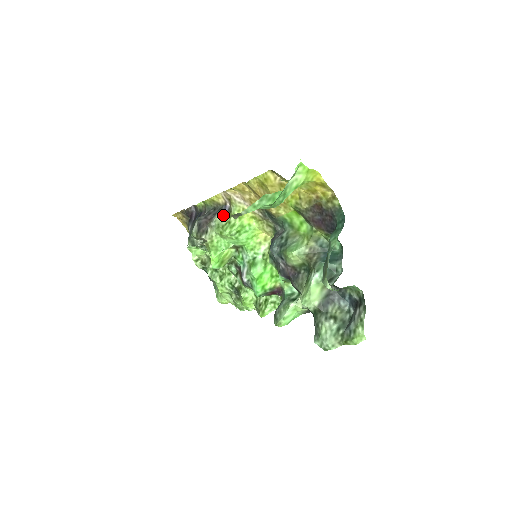
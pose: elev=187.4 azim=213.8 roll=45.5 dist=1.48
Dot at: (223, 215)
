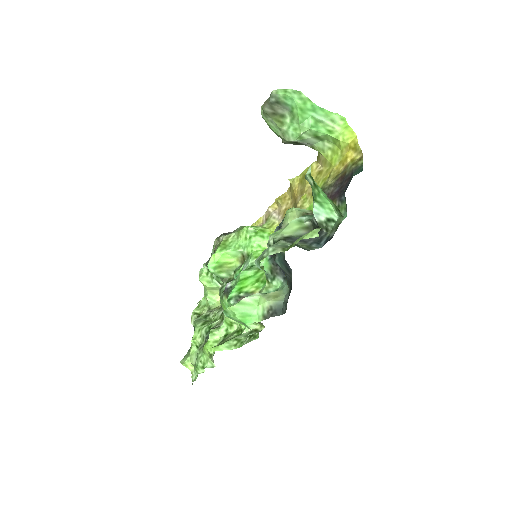
Dot at: occluded
